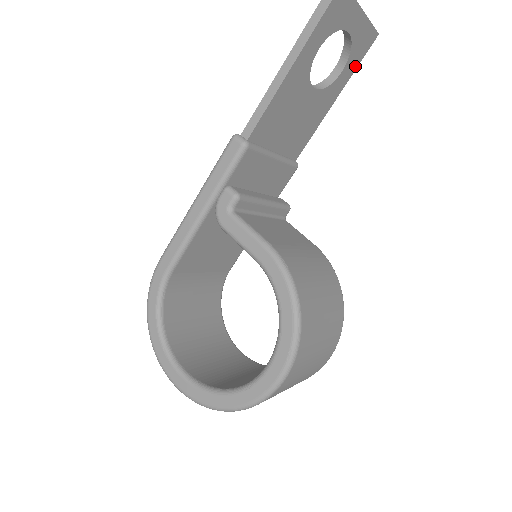
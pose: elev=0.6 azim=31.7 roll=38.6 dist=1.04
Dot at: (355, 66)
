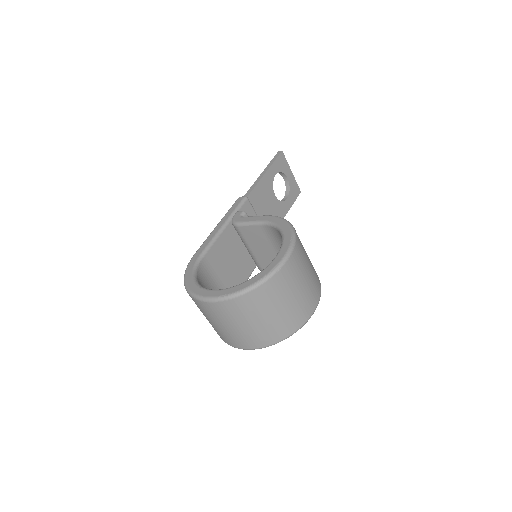
Dot at: (293, 201)
